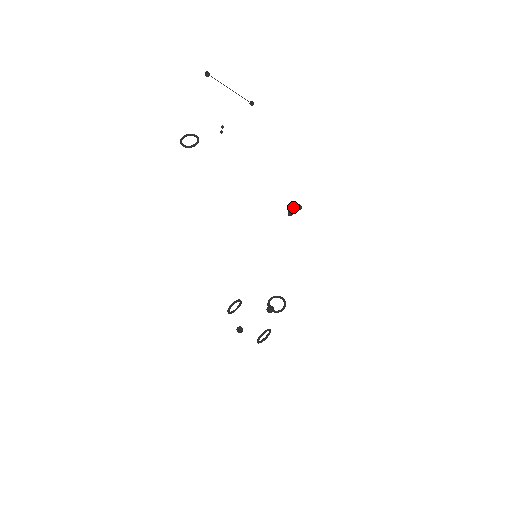
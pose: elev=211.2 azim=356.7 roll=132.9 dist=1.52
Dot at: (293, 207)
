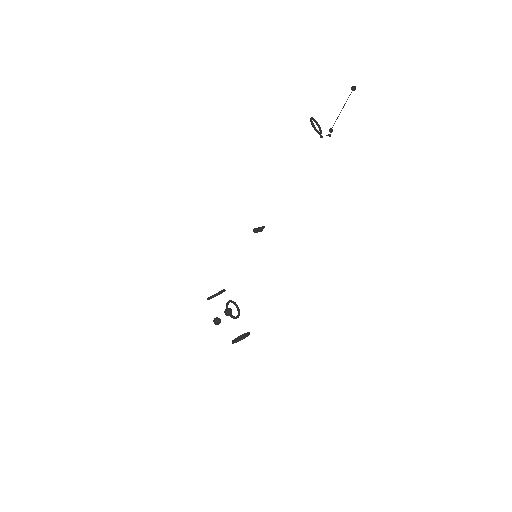
Dot at: (263, 227)
